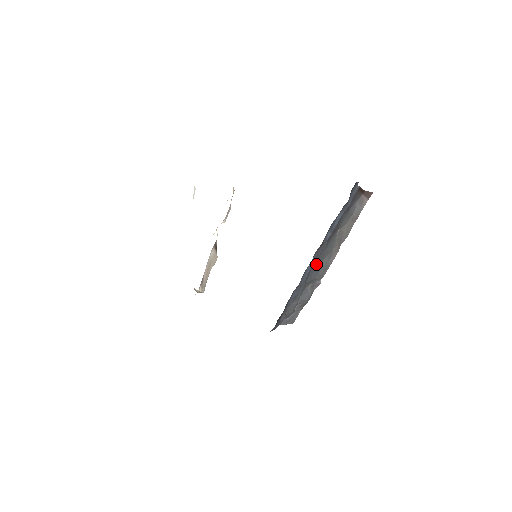
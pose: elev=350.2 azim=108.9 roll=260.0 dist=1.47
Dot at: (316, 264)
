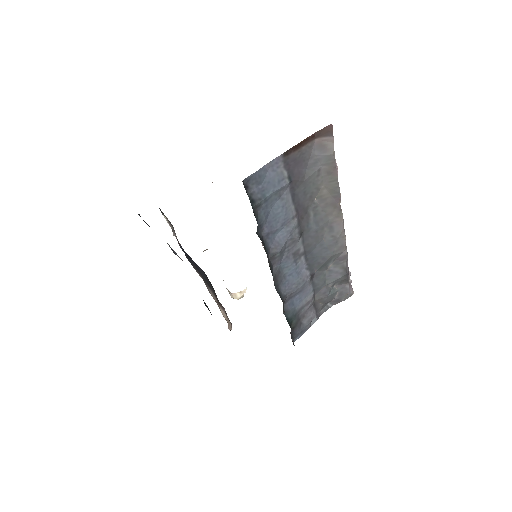
Dot at: (312, 250)
